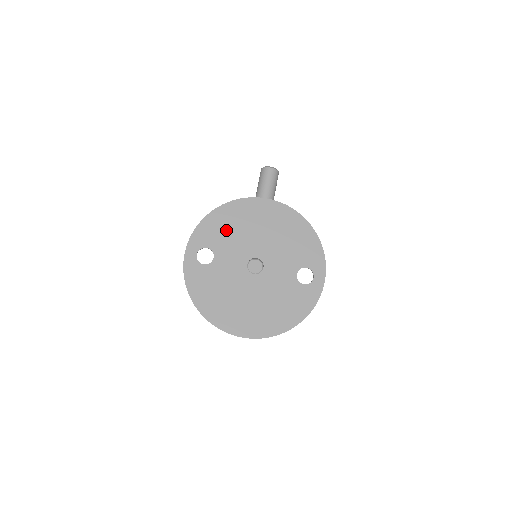
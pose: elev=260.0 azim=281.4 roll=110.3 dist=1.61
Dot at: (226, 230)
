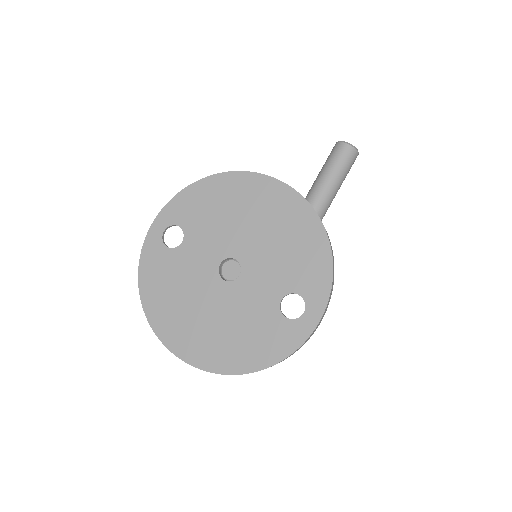
Dot at: (209, 209)
